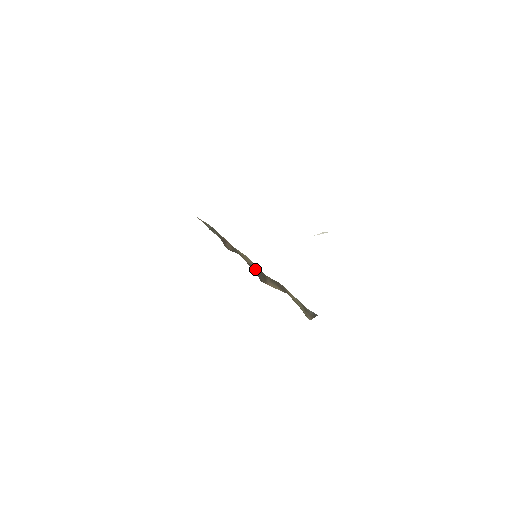
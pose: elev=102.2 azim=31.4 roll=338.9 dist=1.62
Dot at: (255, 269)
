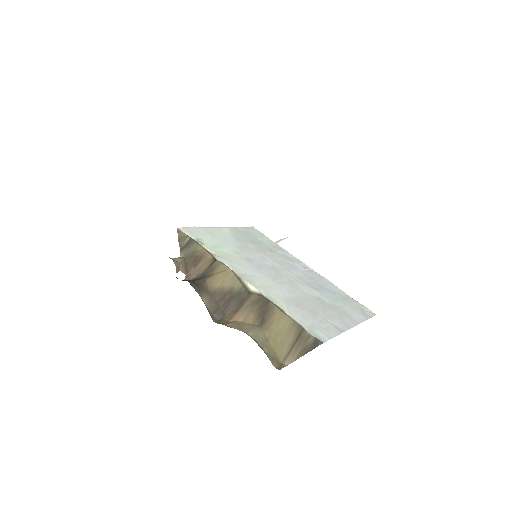
Dot at: (225, 295)
